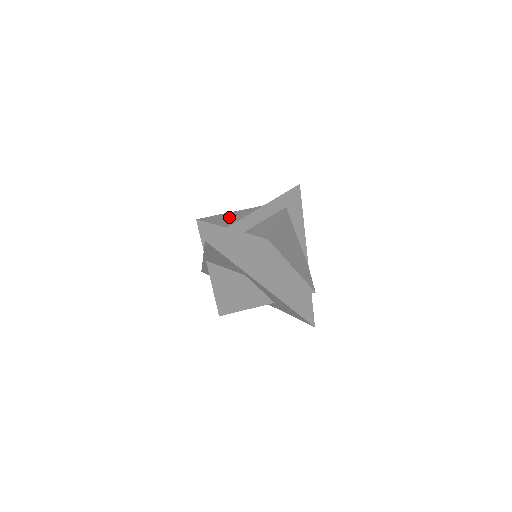
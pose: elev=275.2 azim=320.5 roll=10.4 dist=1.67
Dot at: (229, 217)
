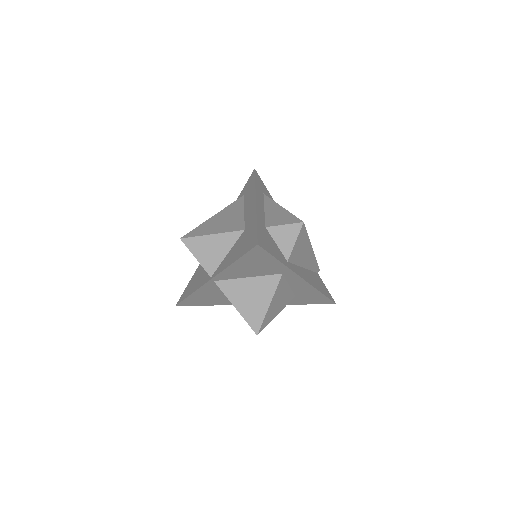
Dot at: (218, 222)
